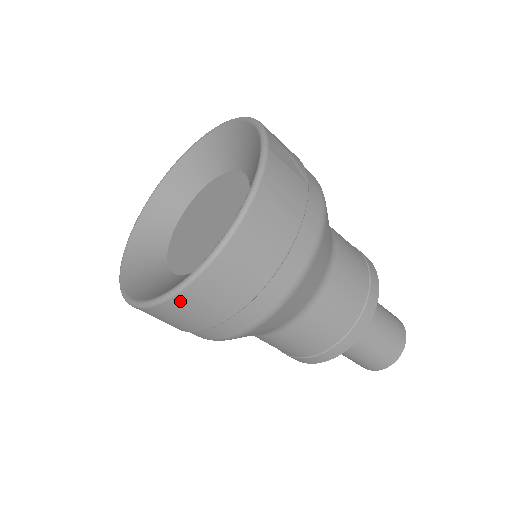
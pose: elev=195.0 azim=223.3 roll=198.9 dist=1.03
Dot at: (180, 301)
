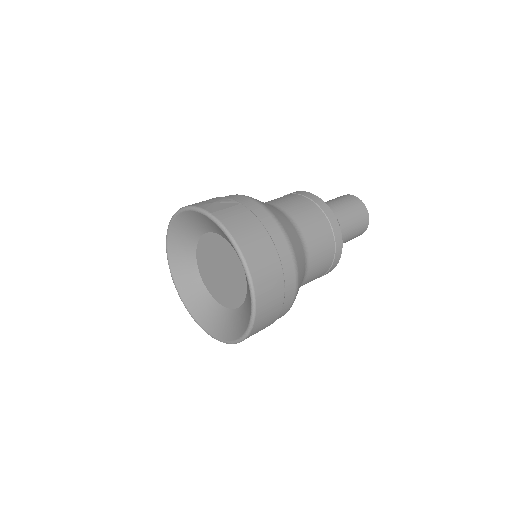
Dot at: (260, 312)
